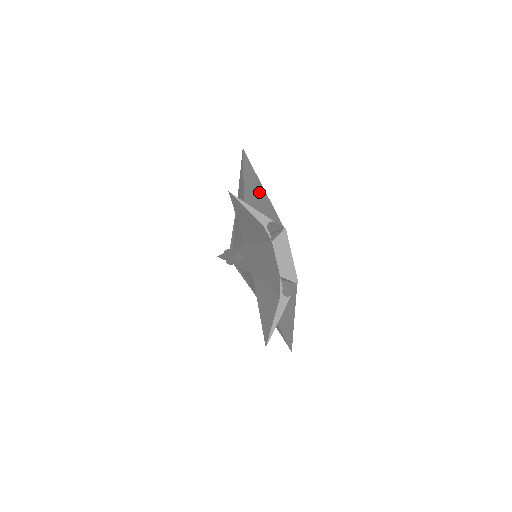
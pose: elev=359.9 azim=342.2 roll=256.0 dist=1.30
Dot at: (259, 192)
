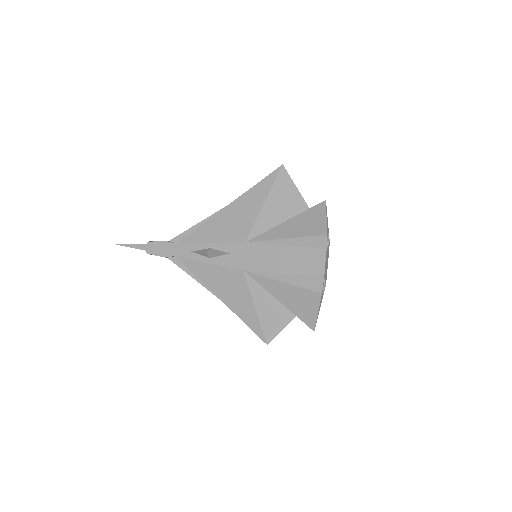
Dot at: (298, 206)
